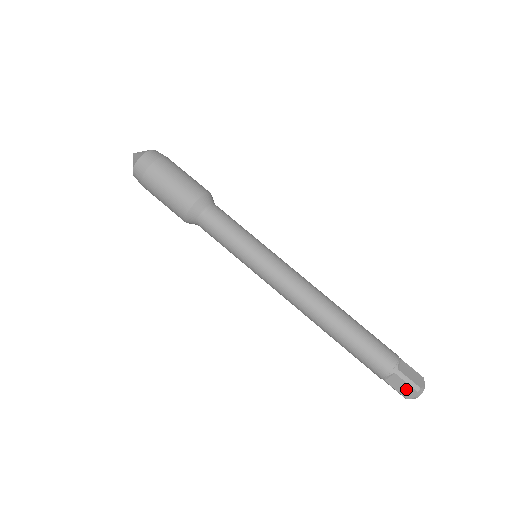
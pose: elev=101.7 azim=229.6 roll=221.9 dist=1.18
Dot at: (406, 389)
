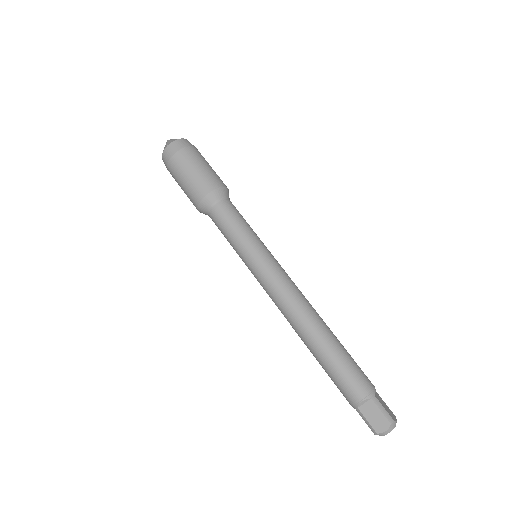
Dot at: (379, 420)
